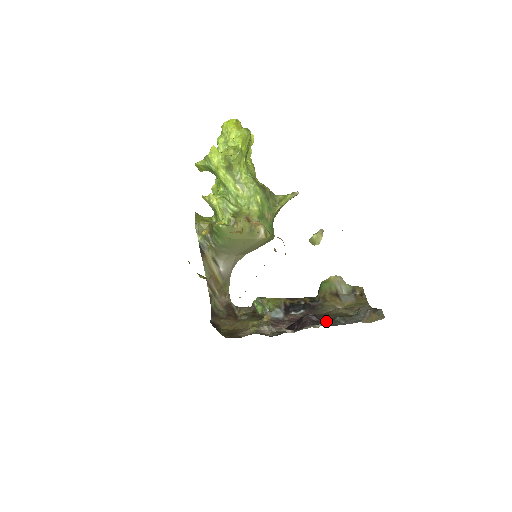
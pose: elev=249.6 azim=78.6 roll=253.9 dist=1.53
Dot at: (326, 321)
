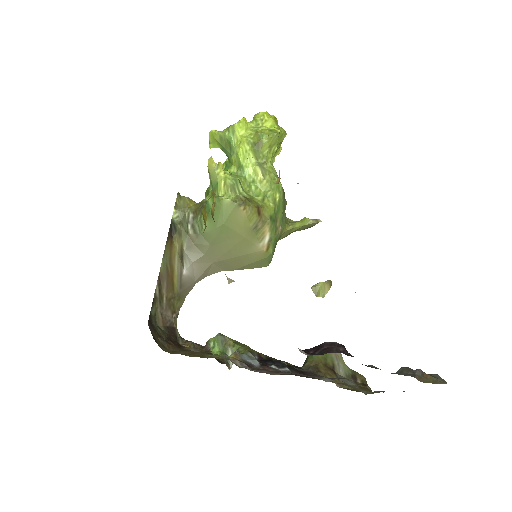
Dot at: occluded
